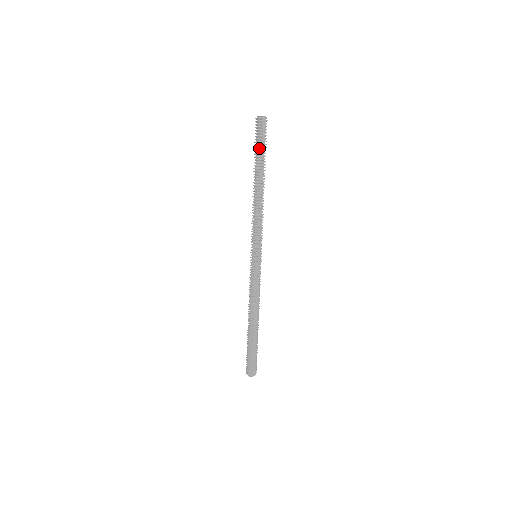
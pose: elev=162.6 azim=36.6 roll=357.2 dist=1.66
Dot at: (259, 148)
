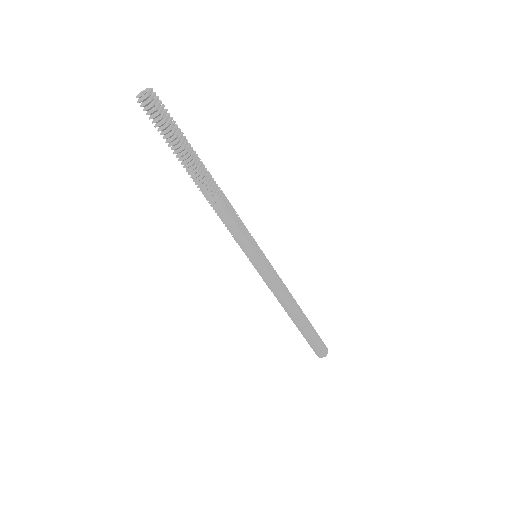
Dot at: (174, 139)
